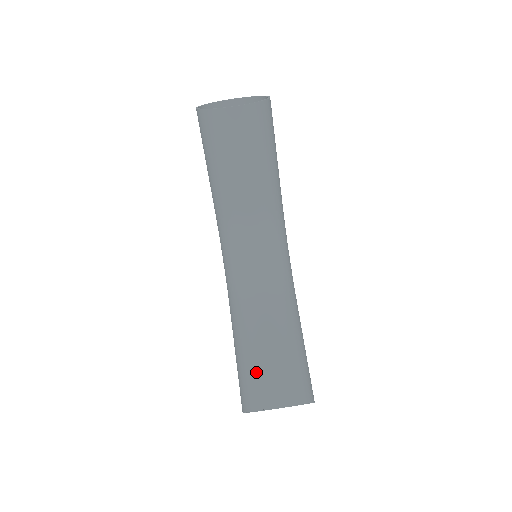
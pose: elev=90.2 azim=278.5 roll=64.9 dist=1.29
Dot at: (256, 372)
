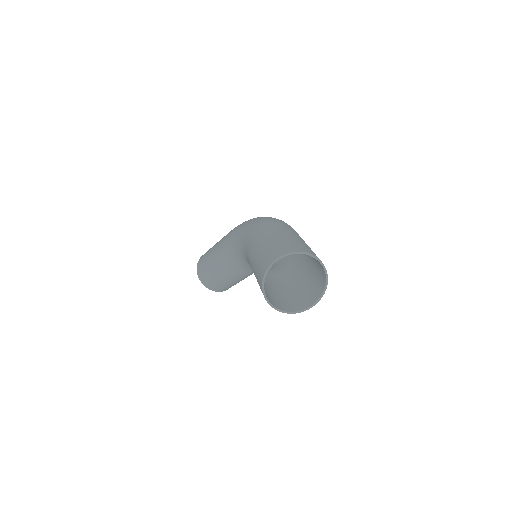
Dot at: (211, 278)
